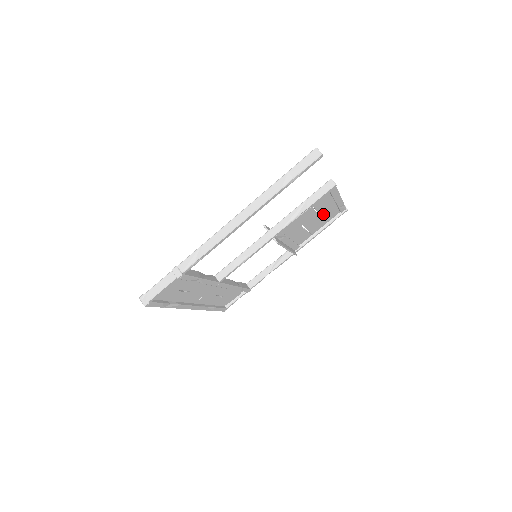
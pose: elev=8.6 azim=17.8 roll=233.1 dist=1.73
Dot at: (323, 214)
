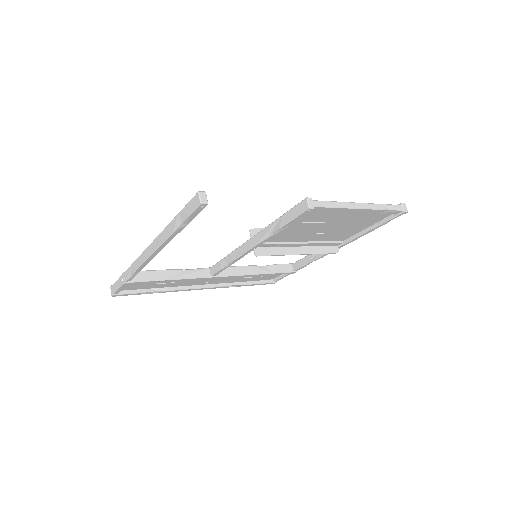
Dot at: (348, 220)
